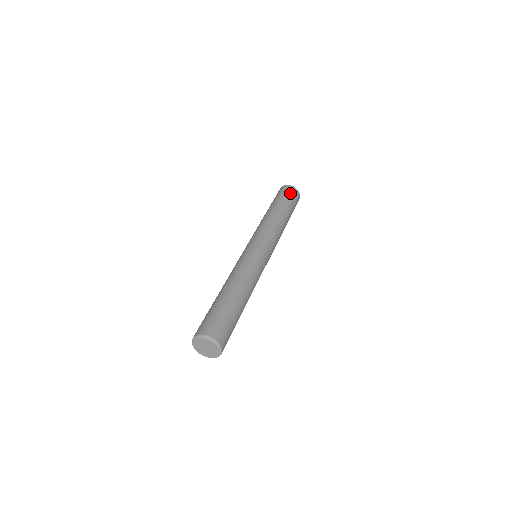
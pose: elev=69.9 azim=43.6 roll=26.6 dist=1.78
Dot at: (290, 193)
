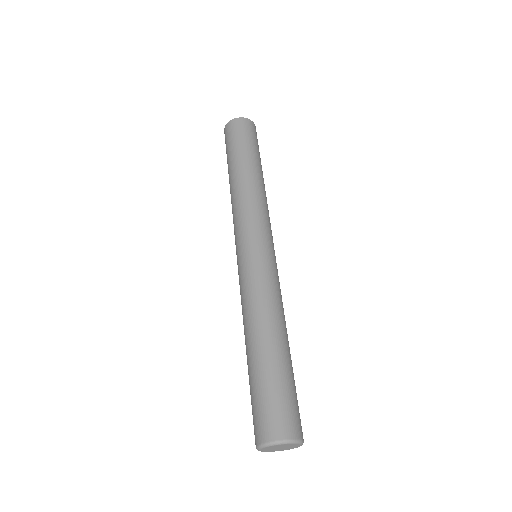
Dot at: (234, 133)
